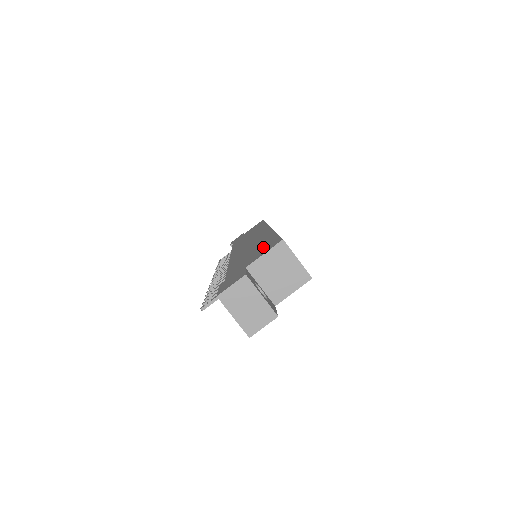
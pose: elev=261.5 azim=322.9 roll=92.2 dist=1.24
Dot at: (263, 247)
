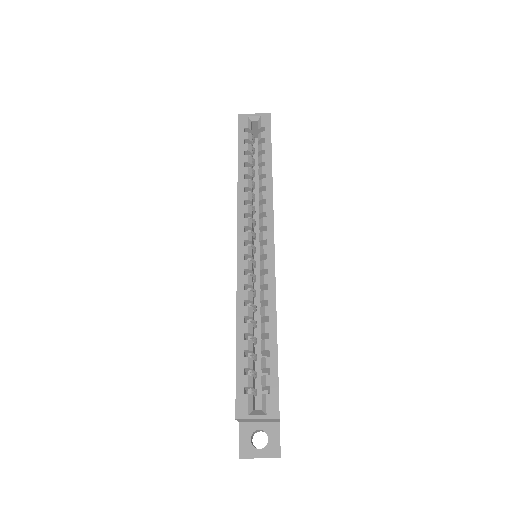
Dot at: occluded
